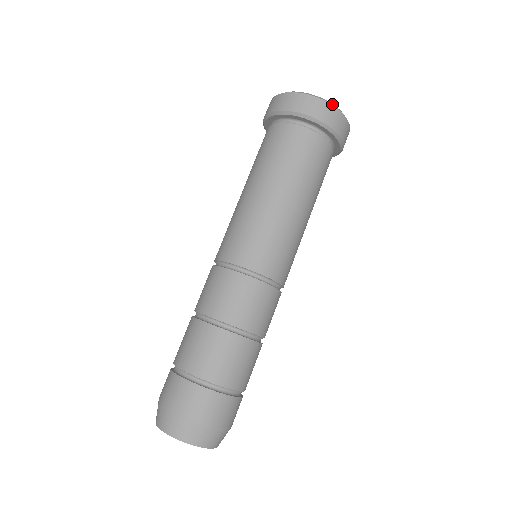
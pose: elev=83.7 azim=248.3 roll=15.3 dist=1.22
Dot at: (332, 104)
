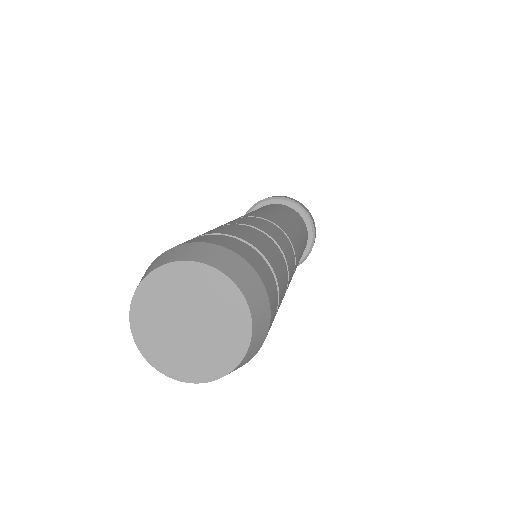
Dot at: occluded
